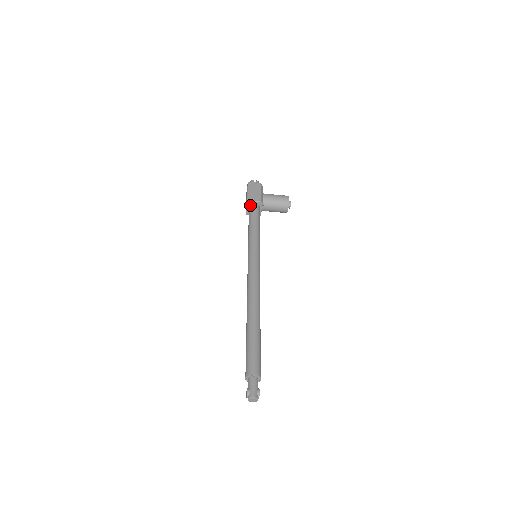
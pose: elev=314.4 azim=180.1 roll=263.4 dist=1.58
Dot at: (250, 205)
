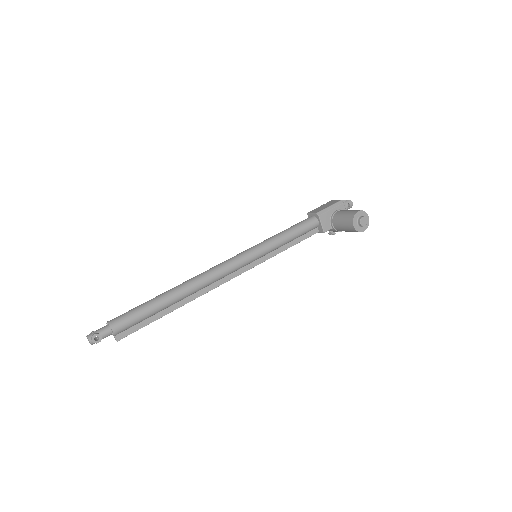
Dot at: occluded
